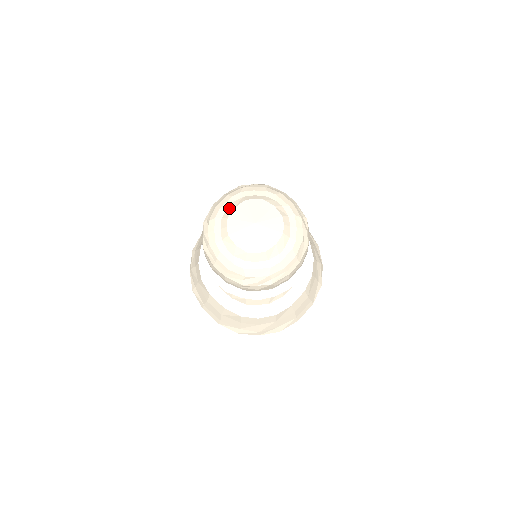
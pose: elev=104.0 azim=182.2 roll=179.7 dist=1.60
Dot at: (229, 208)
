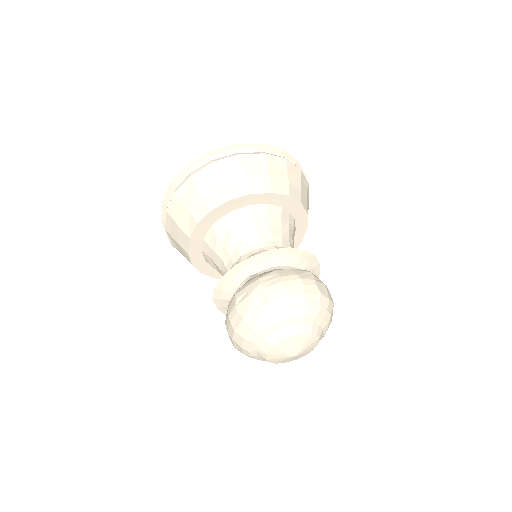
Dot at: (296, 328)
